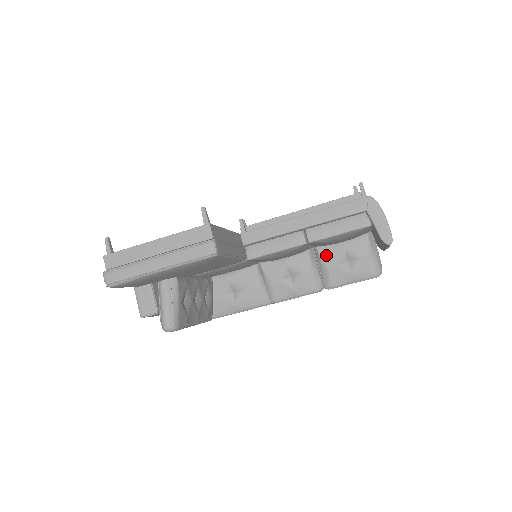
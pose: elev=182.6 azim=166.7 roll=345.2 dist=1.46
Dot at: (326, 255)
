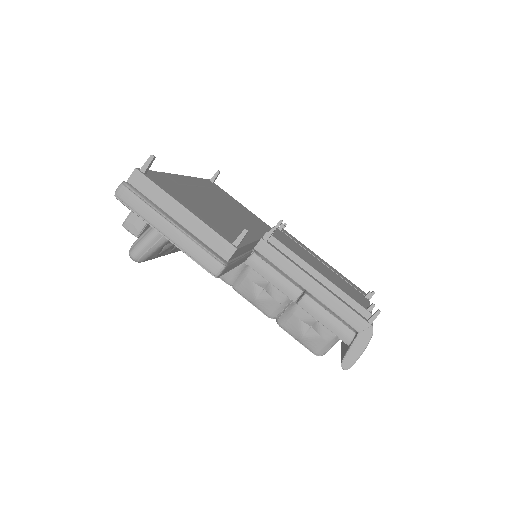
Dot at: occluded
